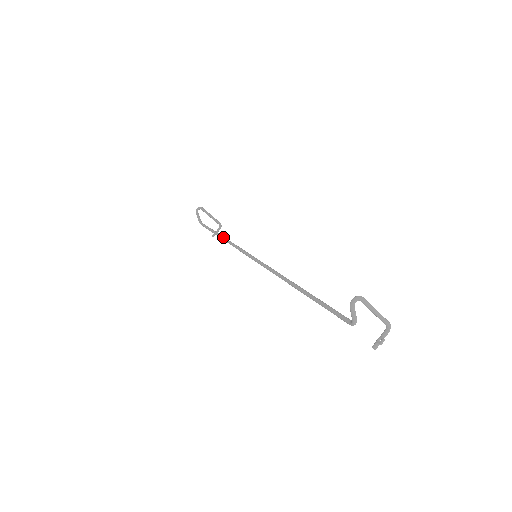
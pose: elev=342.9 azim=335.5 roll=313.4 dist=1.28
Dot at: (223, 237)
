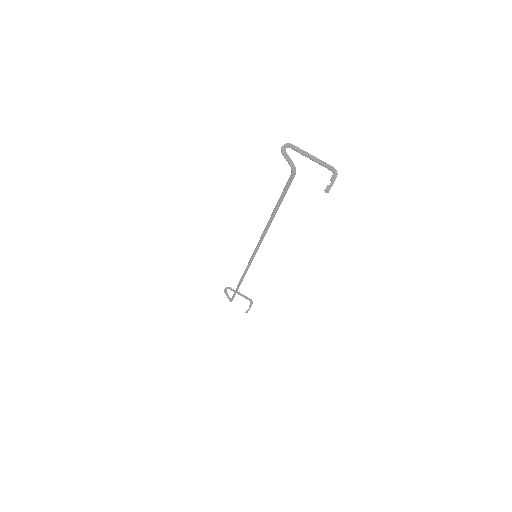
Dot at: occluded
